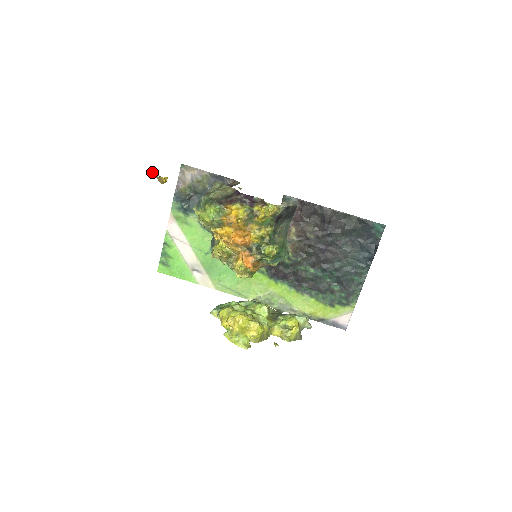
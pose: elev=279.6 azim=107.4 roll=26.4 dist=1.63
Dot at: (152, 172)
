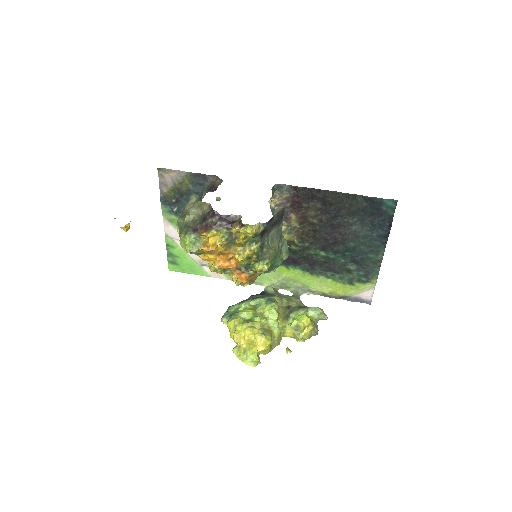
Dot at: occluded
